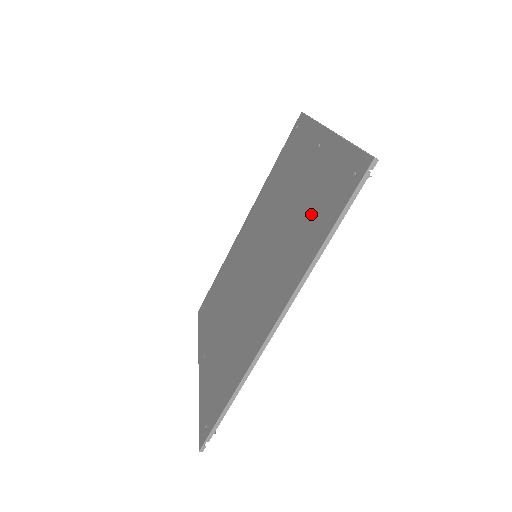
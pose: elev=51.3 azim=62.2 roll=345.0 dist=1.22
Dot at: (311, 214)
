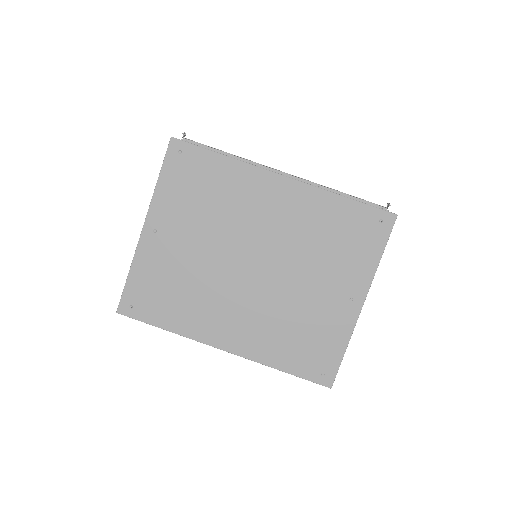
Dot at: (297, 337)
